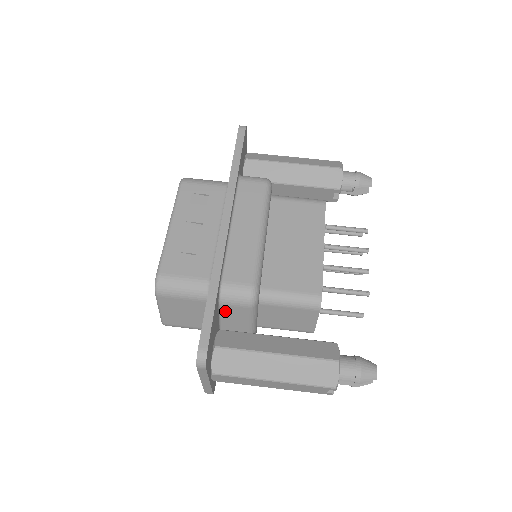
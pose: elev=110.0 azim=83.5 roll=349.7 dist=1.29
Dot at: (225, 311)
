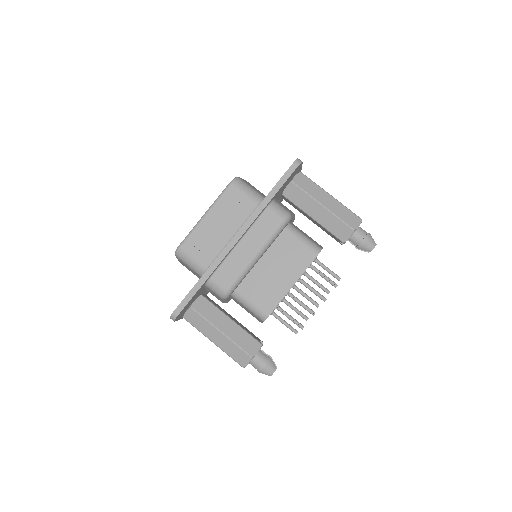
Dot at: (209, 289)
